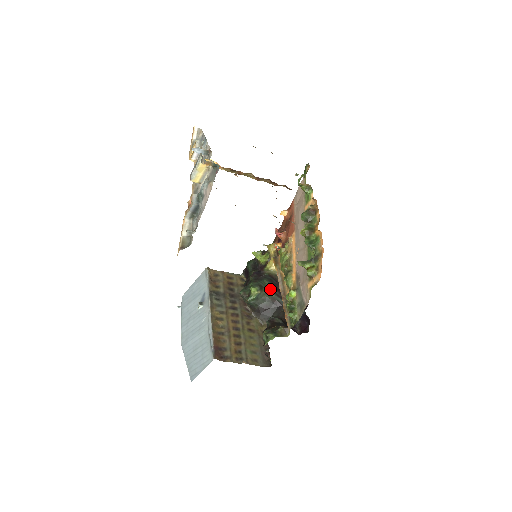
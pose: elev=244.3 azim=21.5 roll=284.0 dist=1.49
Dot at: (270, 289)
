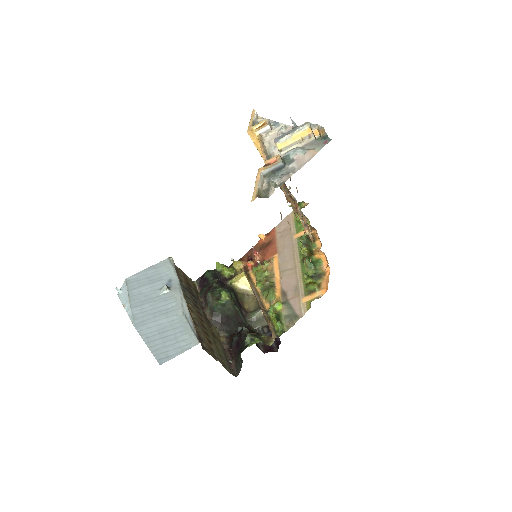
Dot at: (235, 302)
